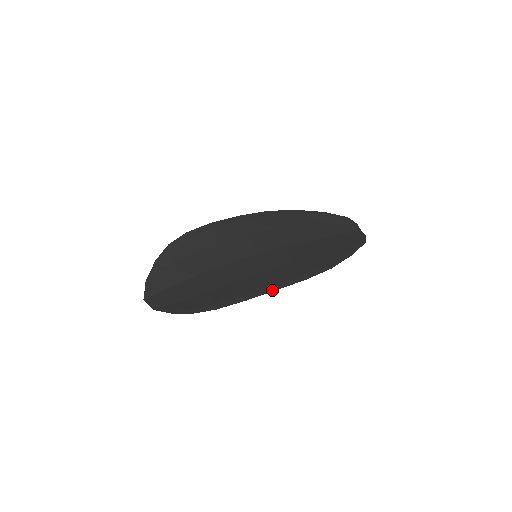
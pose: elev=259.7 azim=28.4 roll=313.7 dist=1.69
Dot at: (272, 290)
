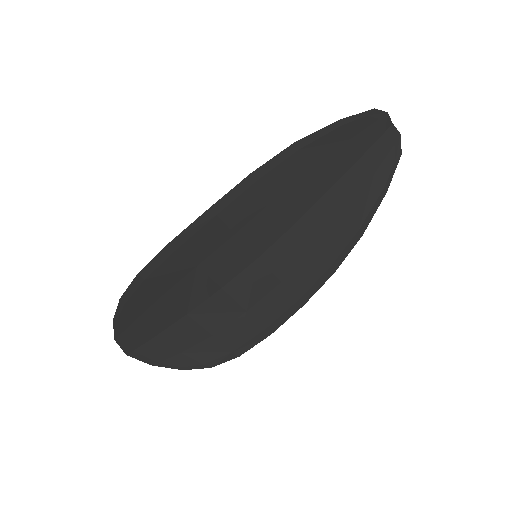
Dot at: (298, 308)
